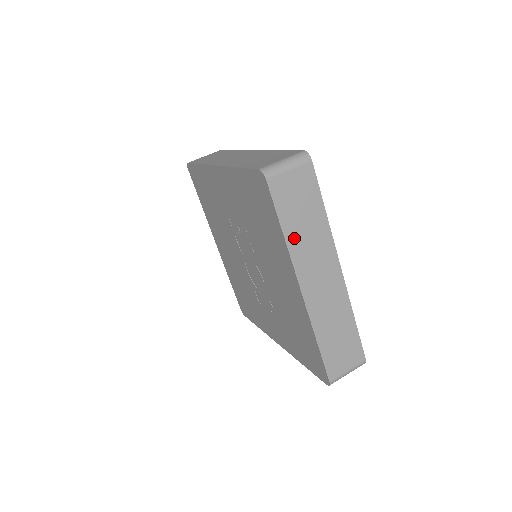
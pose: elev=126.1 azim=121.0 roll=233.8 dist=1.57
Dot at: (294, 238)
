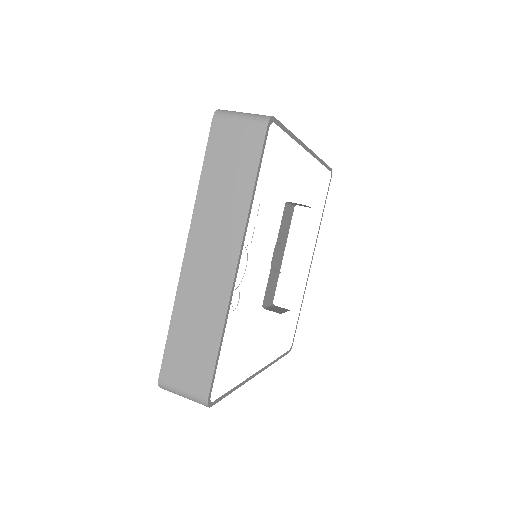
Dot at: (207, 193)
